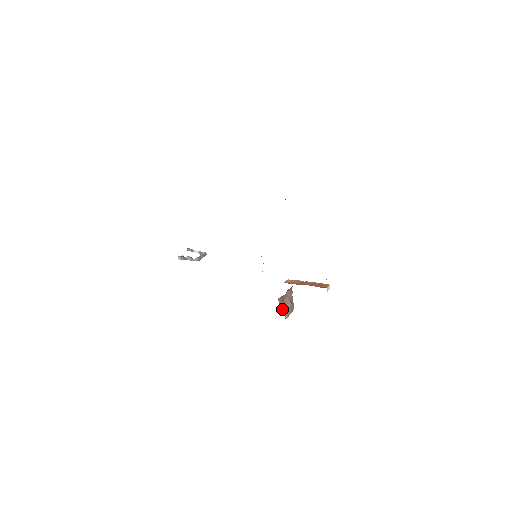
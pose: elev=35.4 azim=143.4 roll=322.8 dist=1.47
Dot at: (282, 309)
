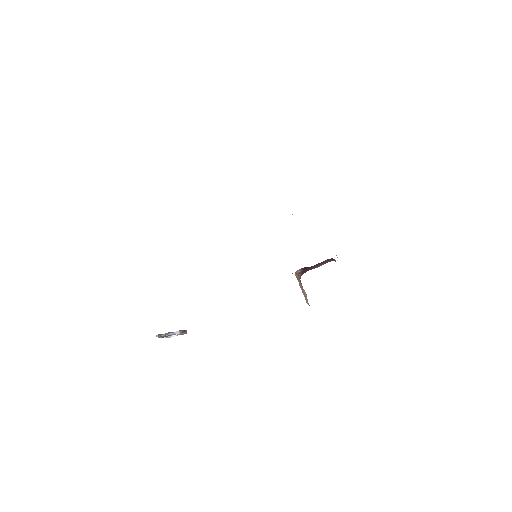
Dot at: (301, 289)
